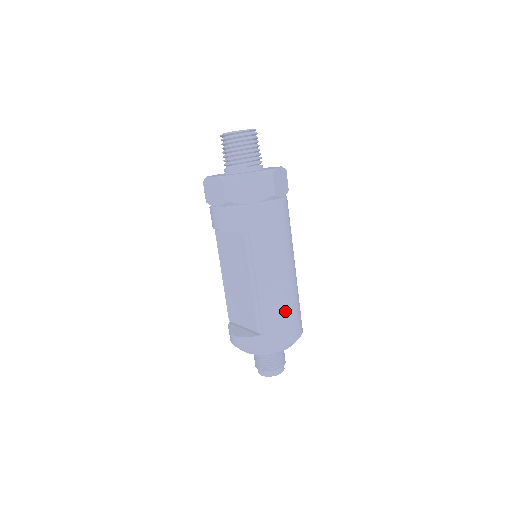
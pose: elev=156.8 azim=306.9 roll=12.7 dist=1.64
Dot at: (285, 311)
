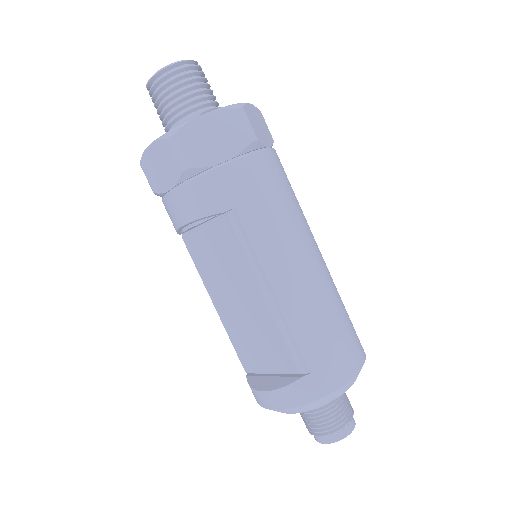
Dot at: (331, 323)
